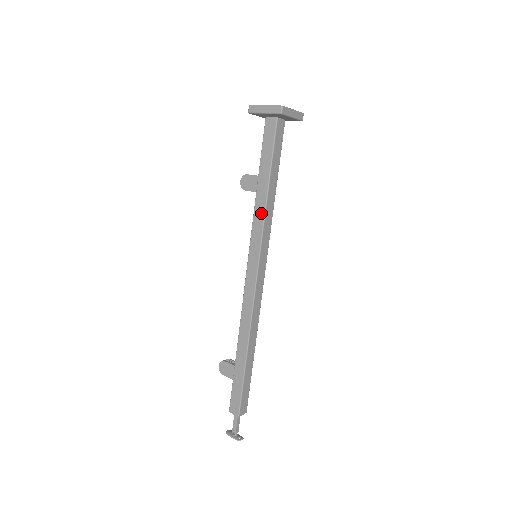
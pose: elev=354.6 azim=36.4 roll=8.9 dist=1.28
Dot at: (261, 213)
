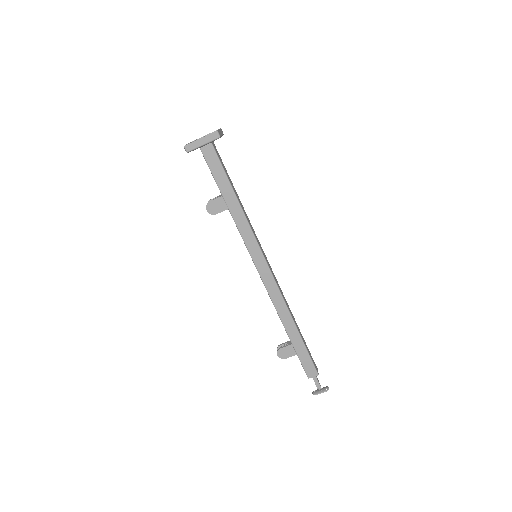
Dot at: (243, 222)
